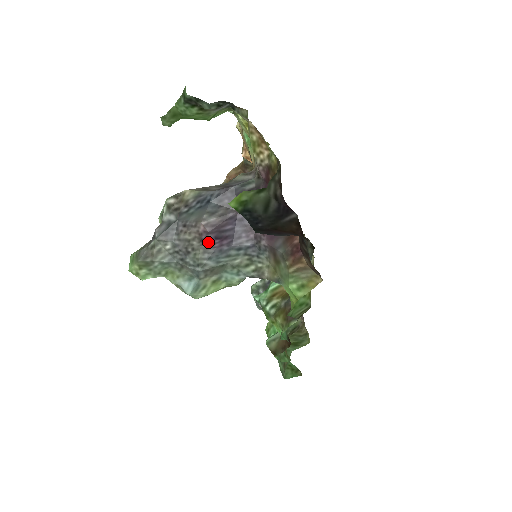
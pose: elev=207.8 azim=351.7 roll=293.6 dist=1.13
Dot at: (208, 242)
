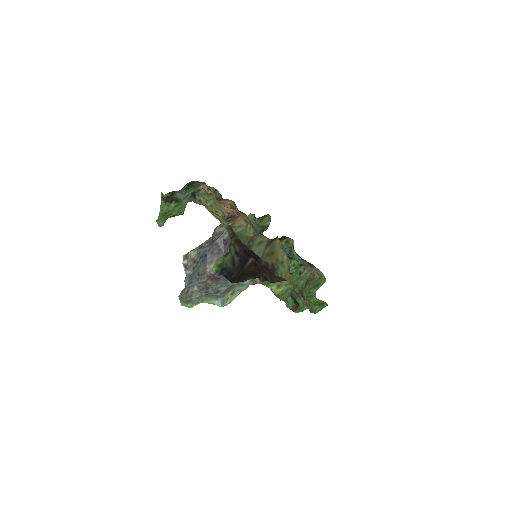
Dot at: (216, 279)
